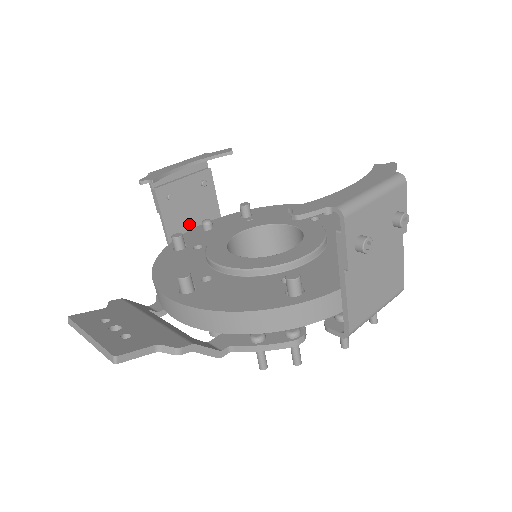
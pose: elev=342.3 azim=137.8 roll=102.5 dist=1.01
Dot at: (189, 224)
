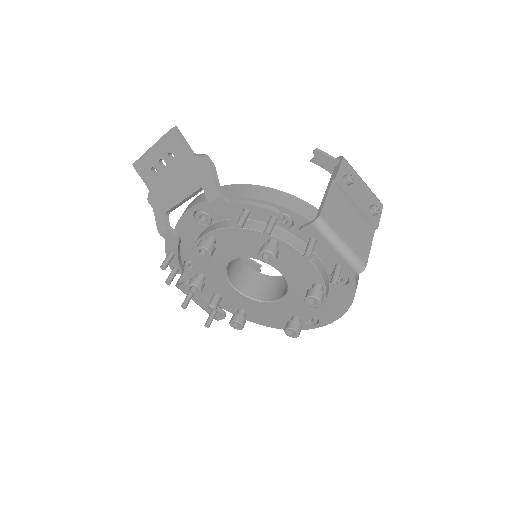
Dot at: occluded
